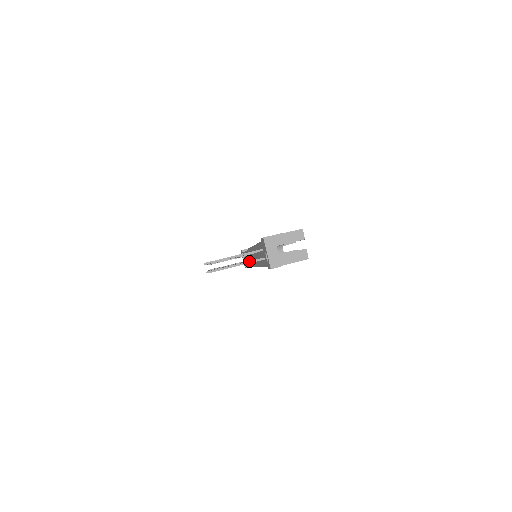
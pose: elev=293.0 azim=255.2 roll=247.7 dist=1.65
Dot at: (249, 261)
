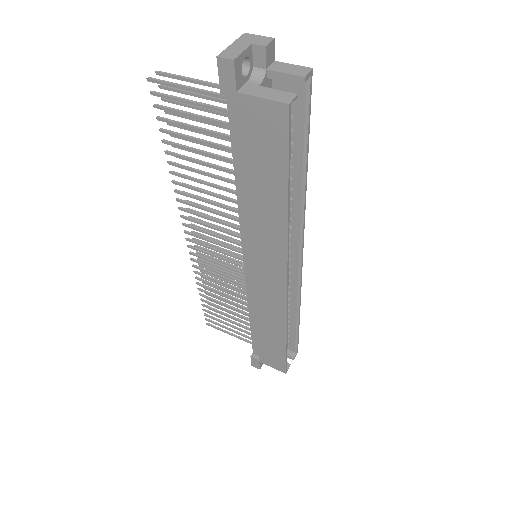
Dot at: occluded
